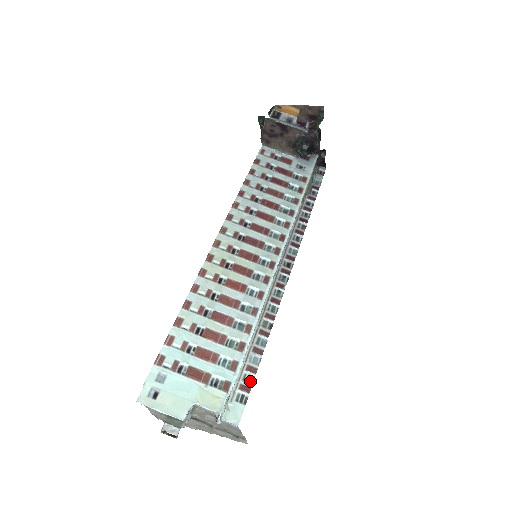
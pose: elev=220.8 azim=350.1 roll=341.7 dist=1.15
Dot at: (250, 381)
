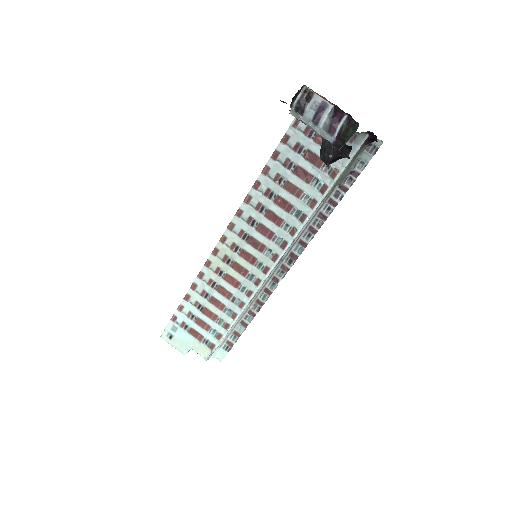
Dot at: (234, 340)
